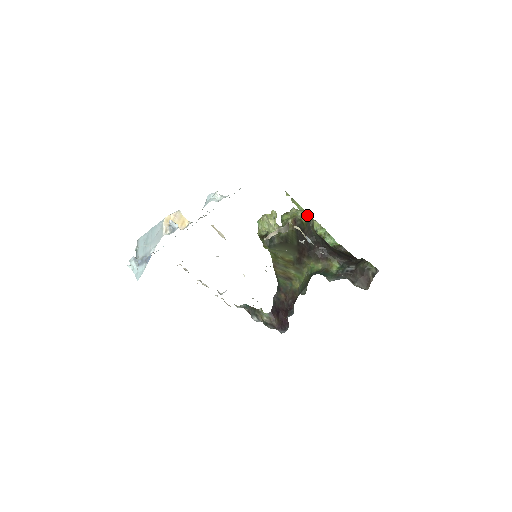
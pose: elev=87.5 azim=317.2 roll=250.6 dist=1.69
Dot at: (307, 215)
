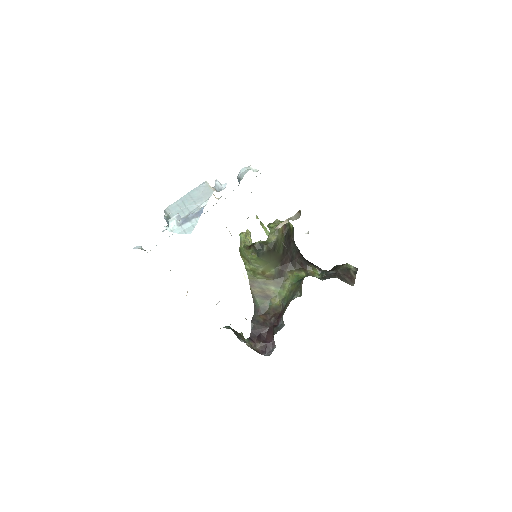
Dot at: occluded
